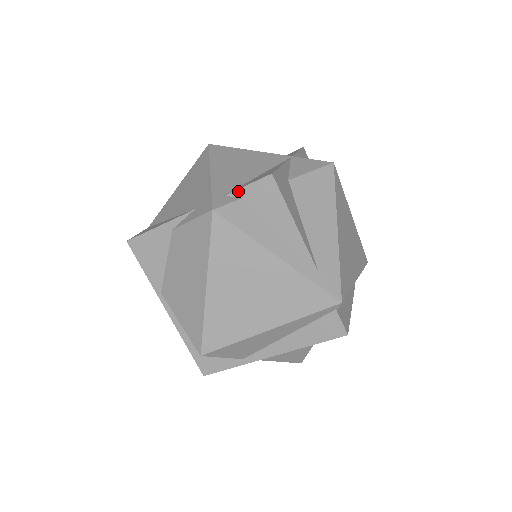
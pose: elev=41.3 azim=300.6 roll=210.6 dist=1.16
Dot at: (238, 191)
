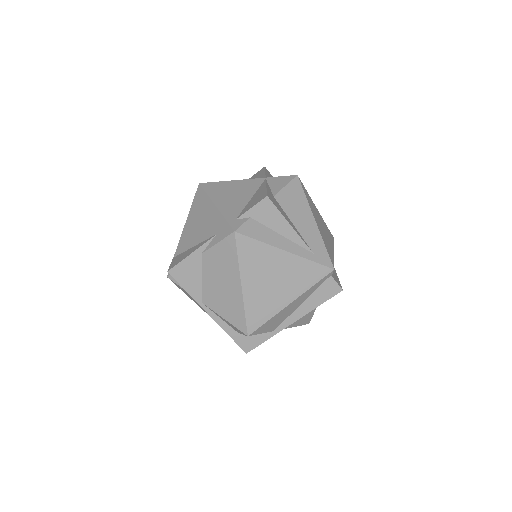
Dot at: (246, 214)
